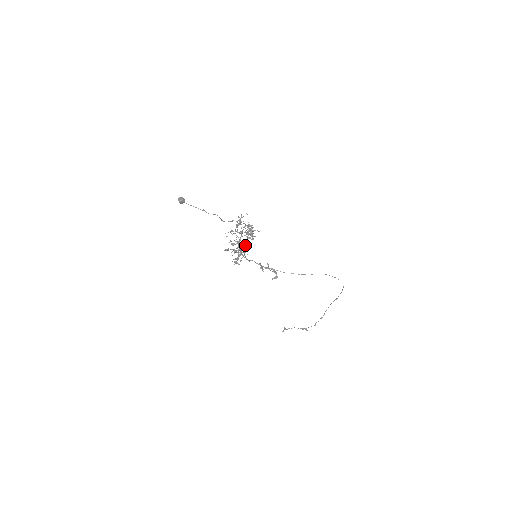
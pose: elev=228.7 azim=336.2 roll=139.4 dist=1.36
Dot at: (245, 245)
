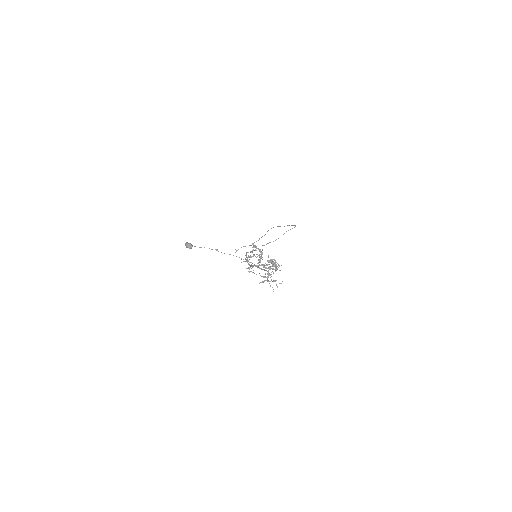
Dot at: (251, 256)
